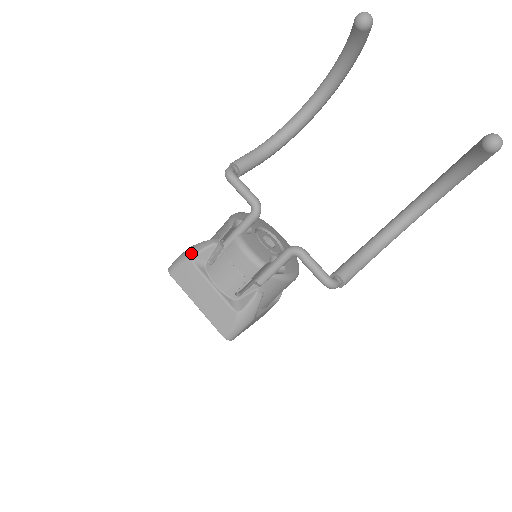
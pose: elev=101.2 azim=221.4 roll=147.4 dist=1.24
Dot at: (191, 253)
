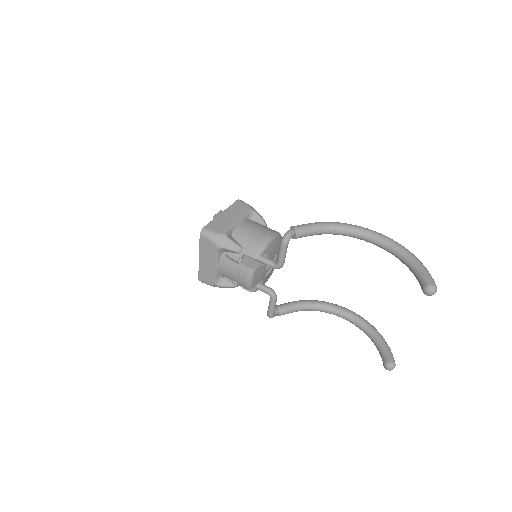
Dot at: (222, 244)
